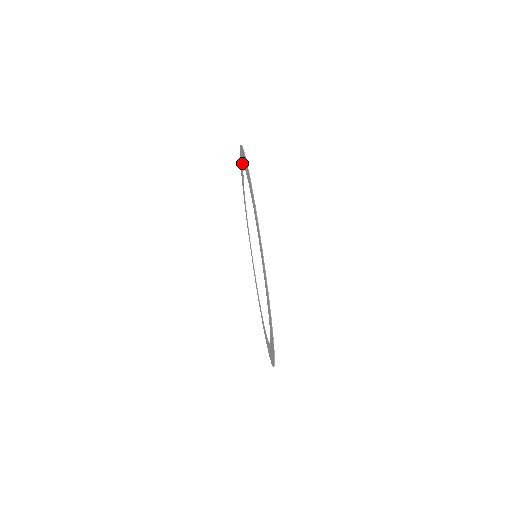
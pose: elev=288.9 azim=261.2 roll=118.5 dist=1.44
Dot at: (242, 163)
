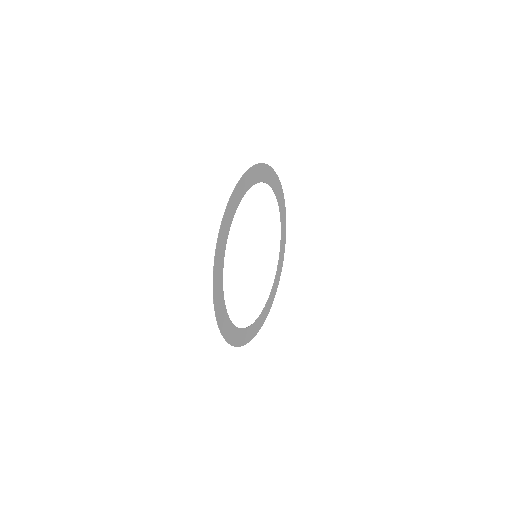
Dot at: (281, 208)
